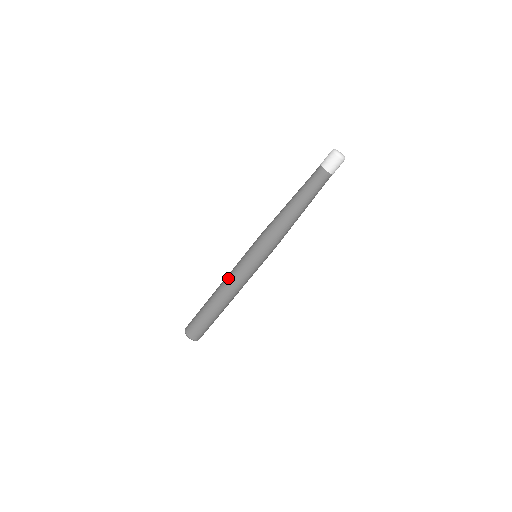
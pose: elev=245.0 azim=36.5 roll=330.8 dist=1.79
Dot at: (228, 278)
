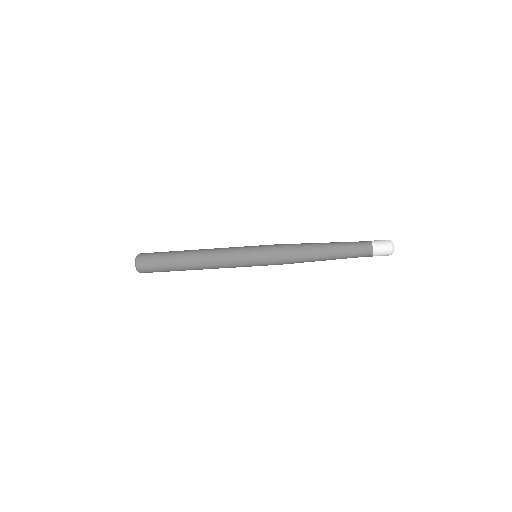
Dot at: (218, 261)
